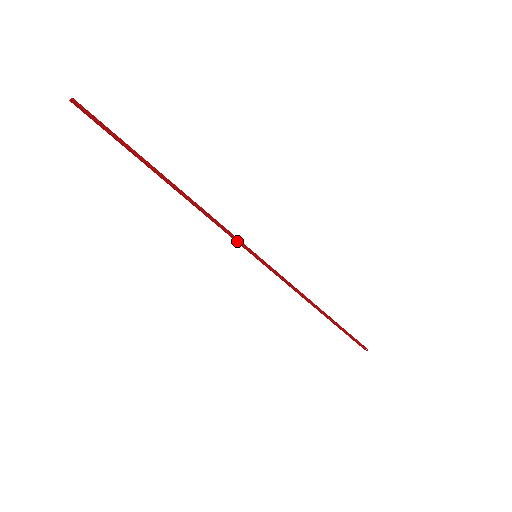
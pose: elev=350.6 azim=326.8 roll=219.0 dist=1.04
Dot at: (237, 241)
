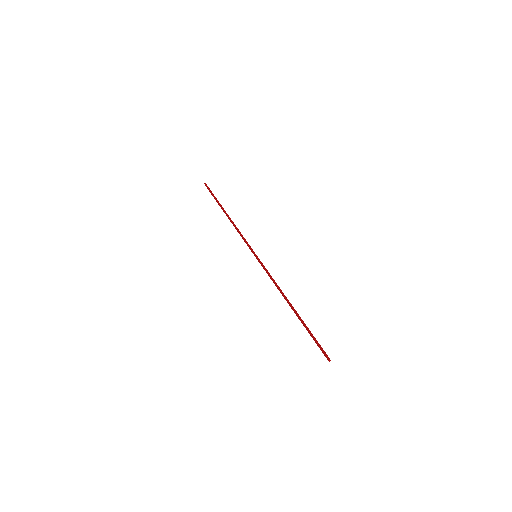
Dot at: (248, 245)
